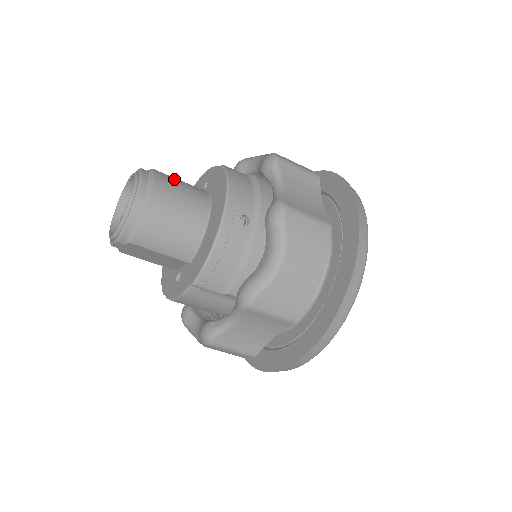
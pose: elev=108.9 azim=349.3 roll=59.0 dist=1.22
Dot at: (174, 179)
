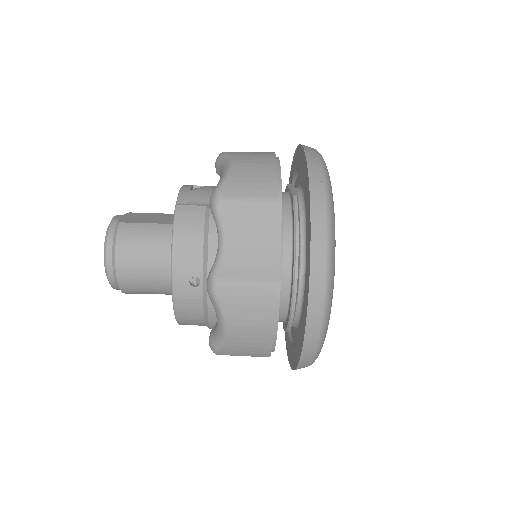
Dot at: (138, 230)
